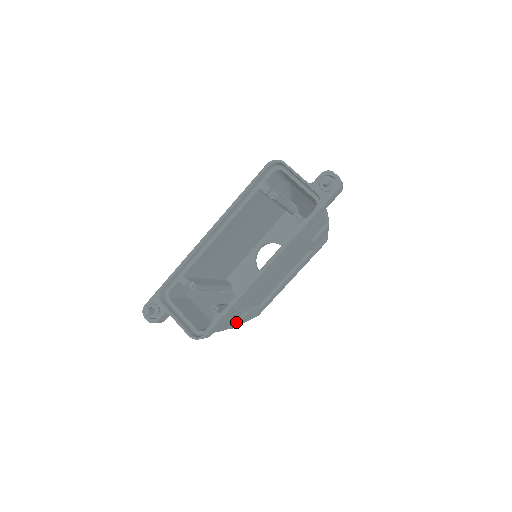
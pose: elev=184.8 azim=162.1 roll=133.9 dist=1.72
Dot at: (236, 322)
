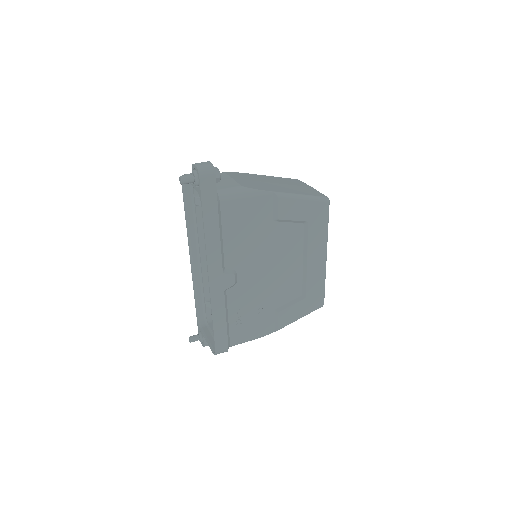
Dot at: (275, 324)
